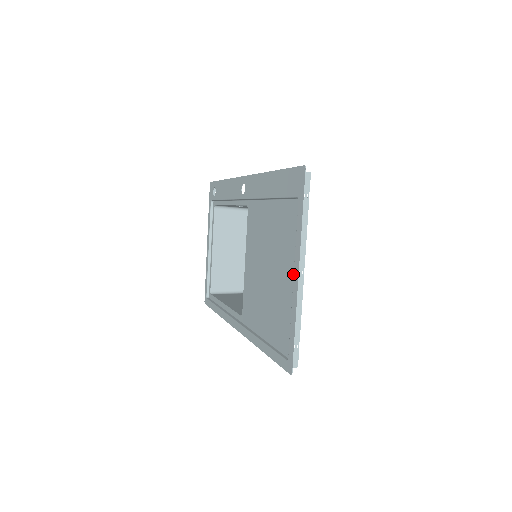
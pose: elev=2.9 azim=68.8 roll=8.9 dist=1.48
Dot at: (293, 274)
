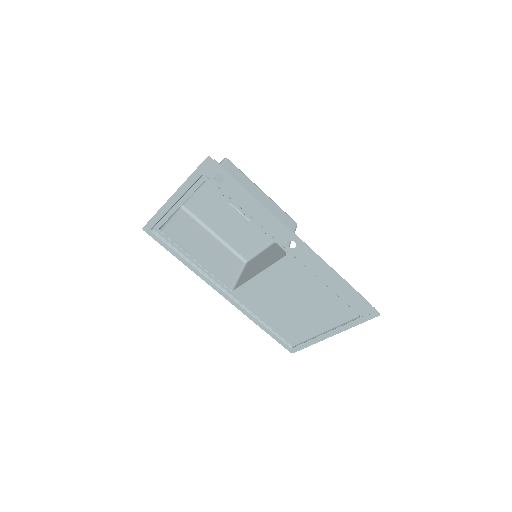
Dot at: (324, 329)
